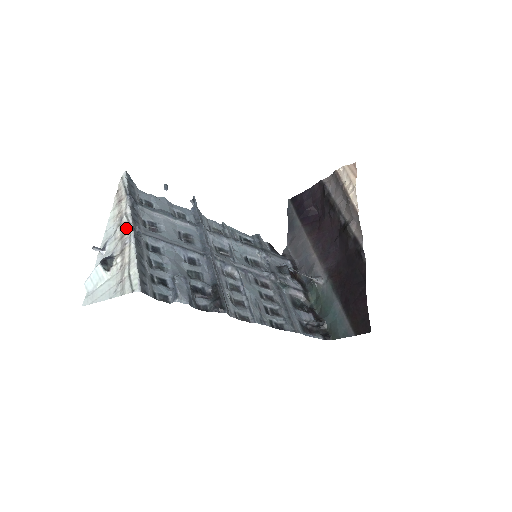
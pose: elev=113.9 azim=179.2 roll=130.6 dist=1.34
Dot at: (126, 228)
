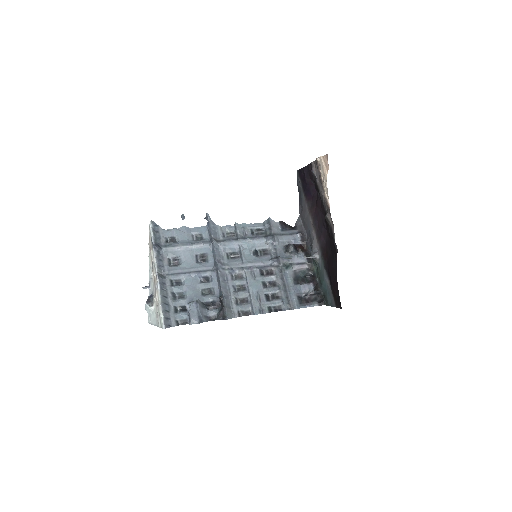
Dot at: (155, 276)
